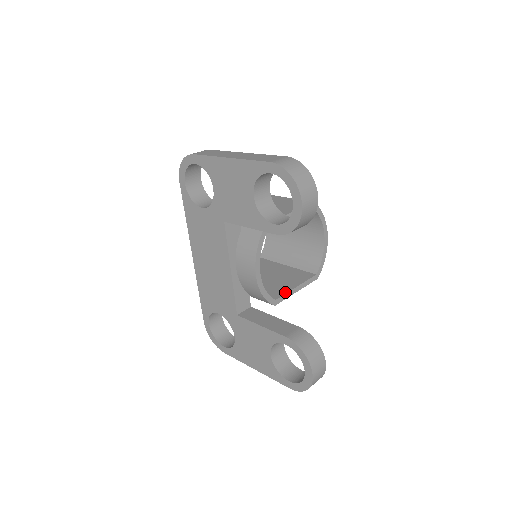
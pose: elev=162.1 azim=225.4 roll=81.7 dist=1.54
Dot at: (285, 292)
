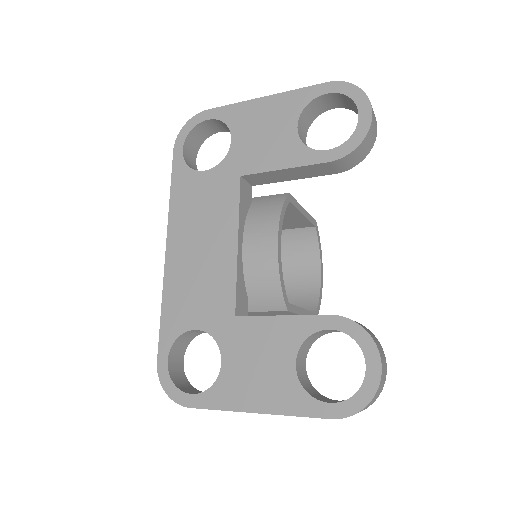
Dot at: (294, 305)
